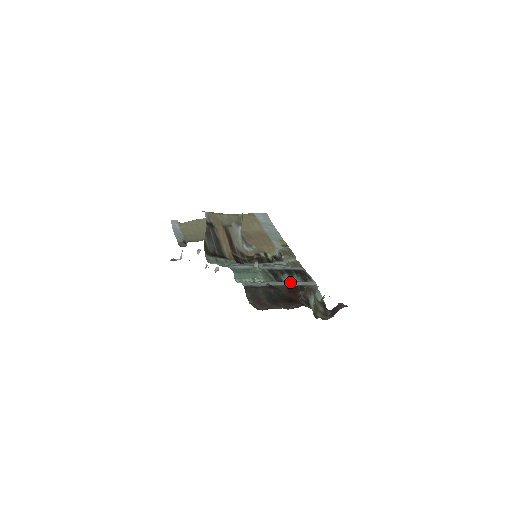
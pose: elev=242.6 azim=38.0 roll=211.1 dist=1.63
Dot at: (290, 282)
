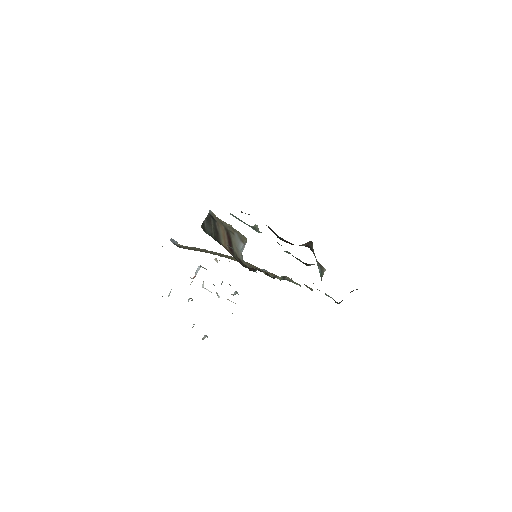
Dot at: occluded
